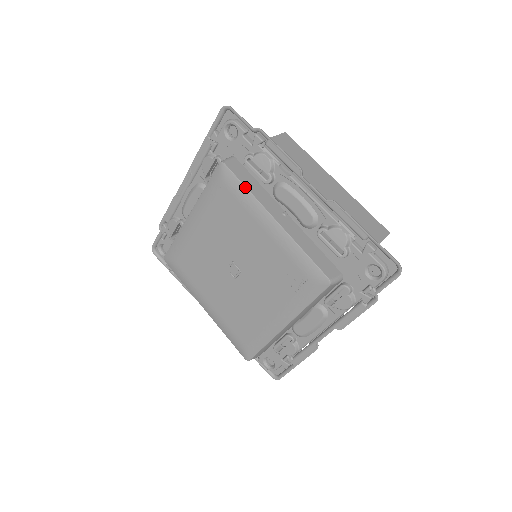
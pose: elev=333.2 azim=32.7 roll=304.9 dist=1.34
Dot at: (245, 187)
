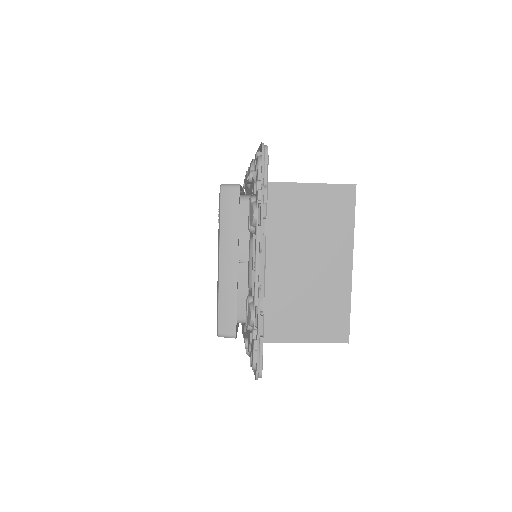
Dot at: occluded
